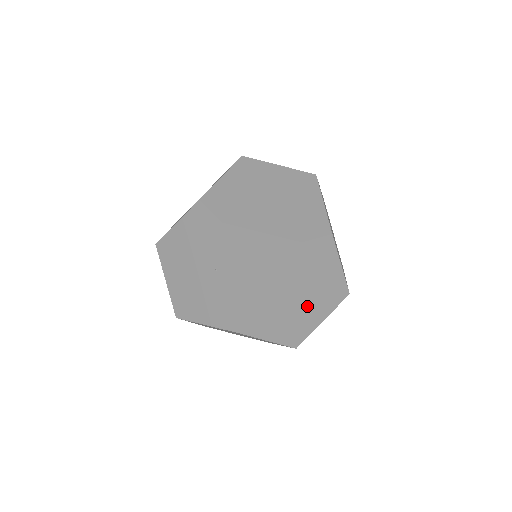
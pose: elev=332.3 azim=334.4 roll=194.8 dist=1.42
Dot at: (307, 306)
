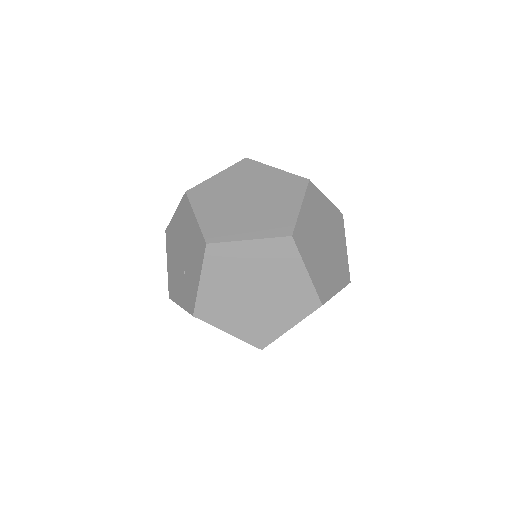
Dot at: occluded
